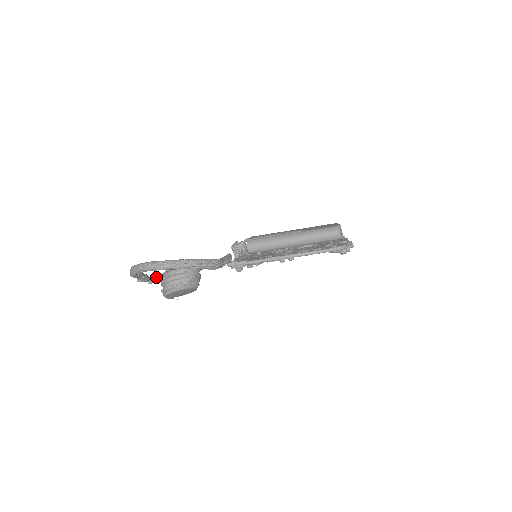
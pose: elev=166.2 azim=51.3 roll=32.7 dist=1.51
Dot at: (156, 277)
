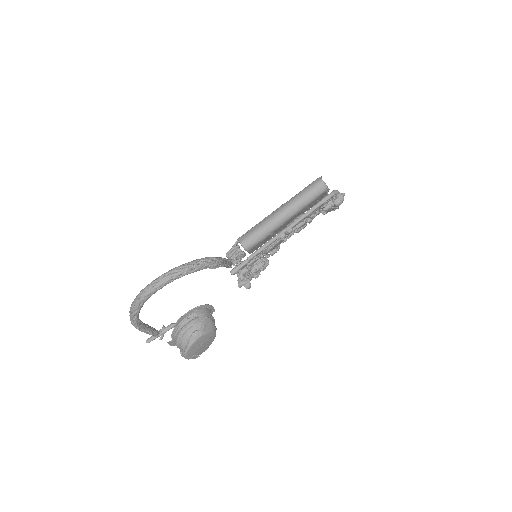
Dot at: (164, 328)
